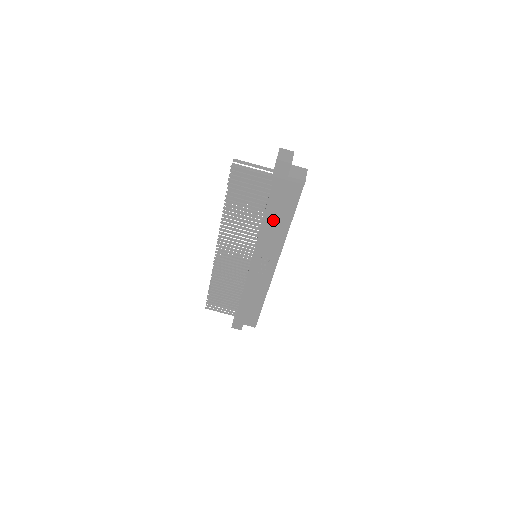
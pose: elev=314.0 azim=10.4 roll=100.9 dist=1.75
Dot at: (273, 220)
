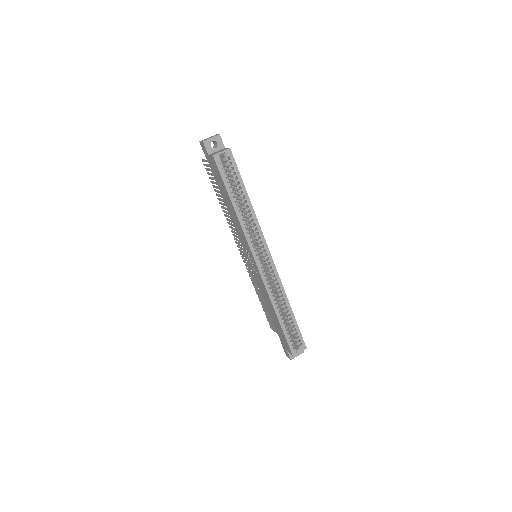
Dot at: (228, 206)
